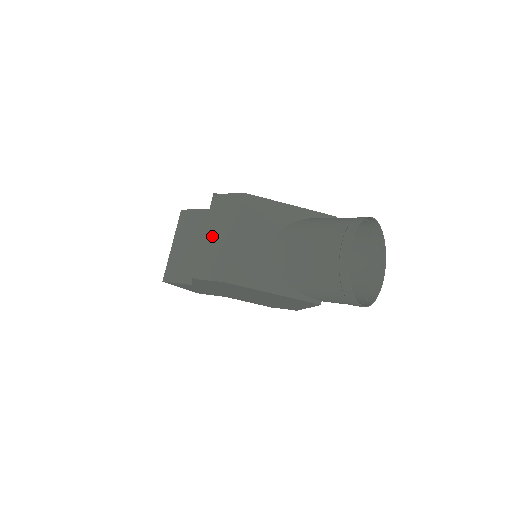
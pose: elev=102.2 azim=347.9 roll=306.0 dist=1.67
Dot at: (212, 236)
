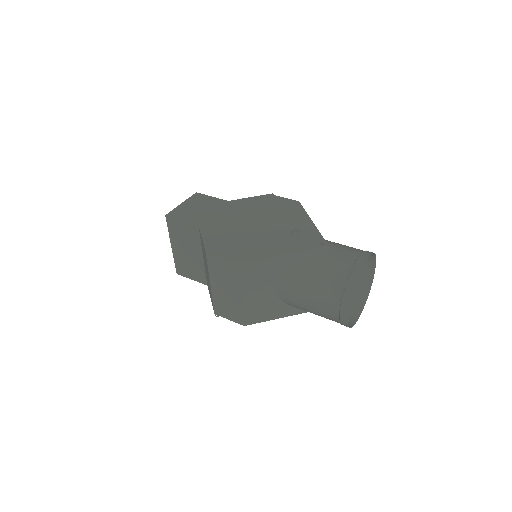
Dot at: (220, 289)
